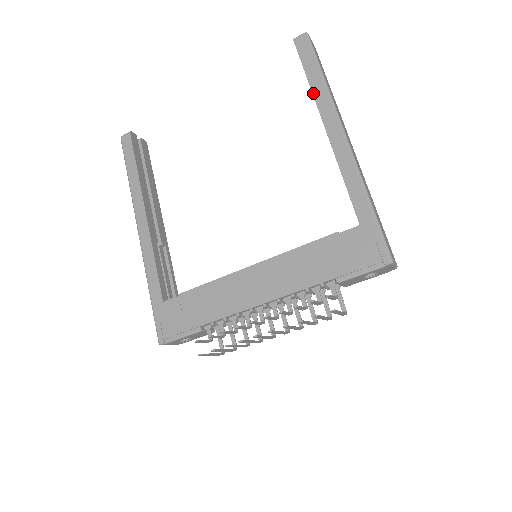
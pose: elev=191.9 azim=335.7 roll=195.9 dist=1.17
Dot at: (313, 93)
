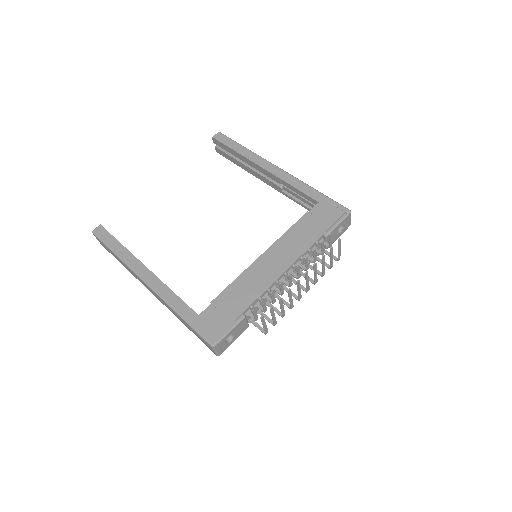
Dot at: (243, 156)
